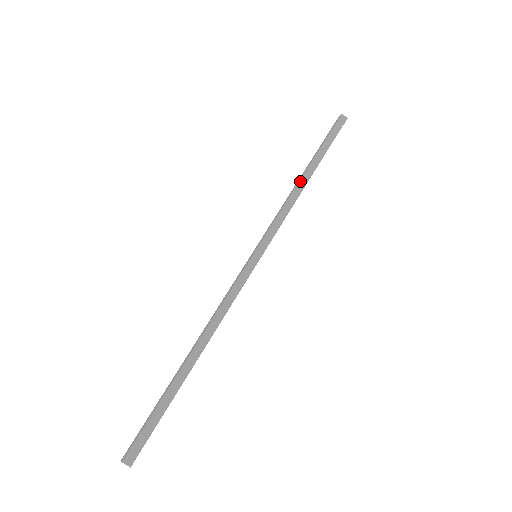
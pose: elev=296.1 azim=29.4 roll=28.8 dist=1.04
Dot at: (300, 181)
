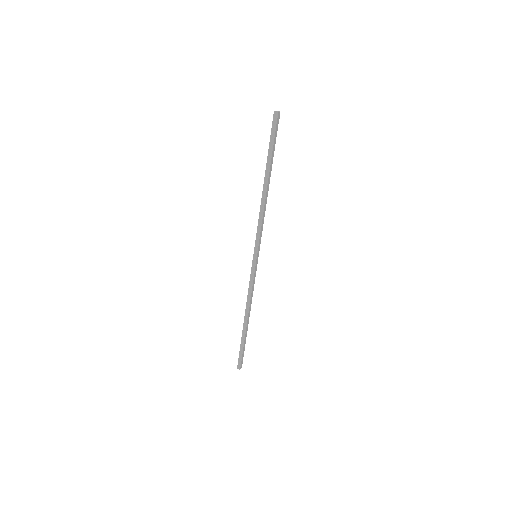
Dot at: (266, 194)
